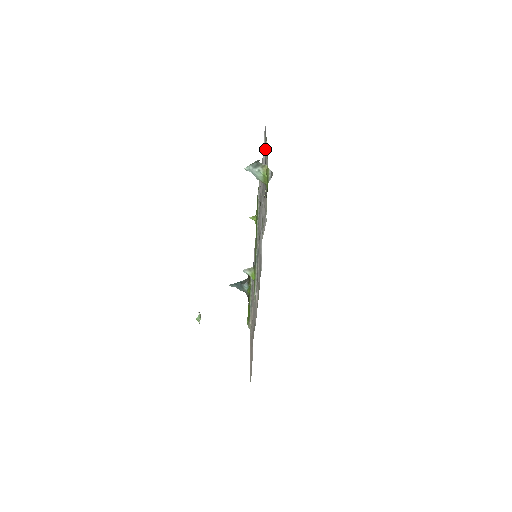
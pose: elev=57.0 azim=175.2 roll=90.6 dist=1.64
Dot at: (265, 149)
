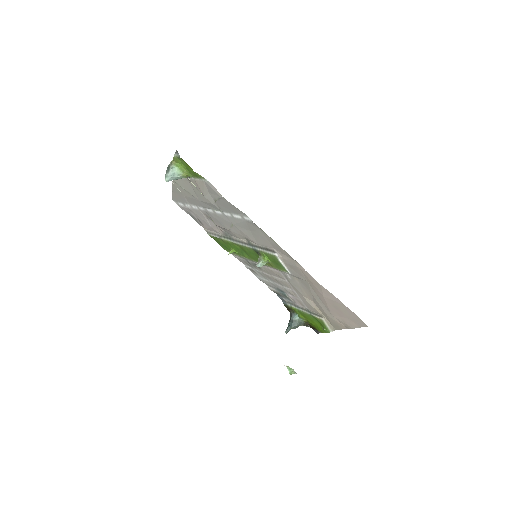
Dot at: (180, 194)
